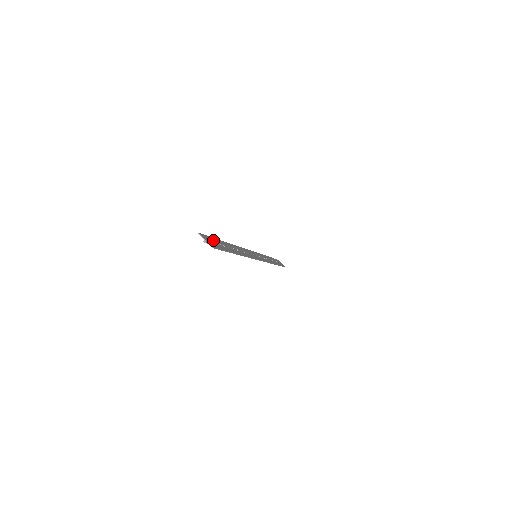
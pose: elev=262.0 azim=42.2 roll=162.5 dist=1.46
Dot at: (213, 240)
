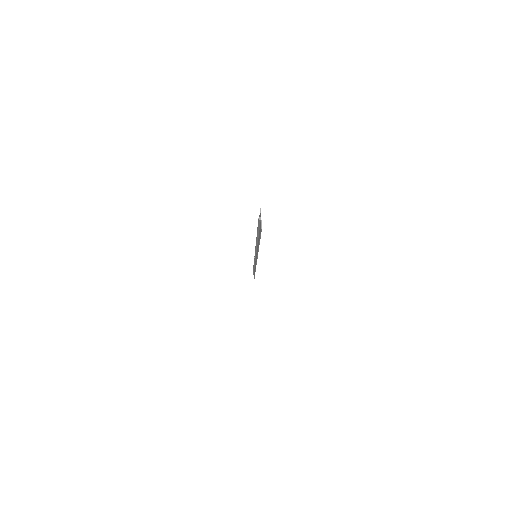
Dot at: occluded
